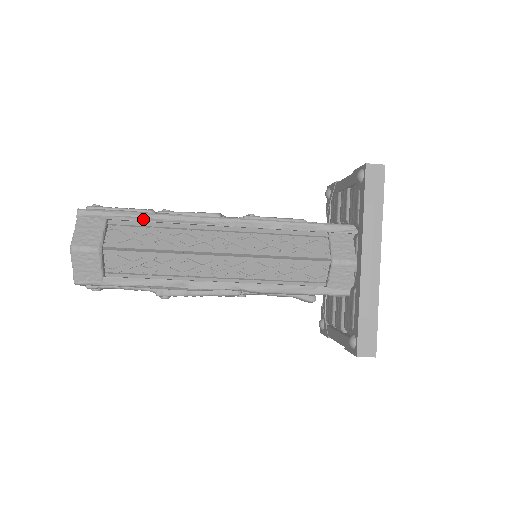
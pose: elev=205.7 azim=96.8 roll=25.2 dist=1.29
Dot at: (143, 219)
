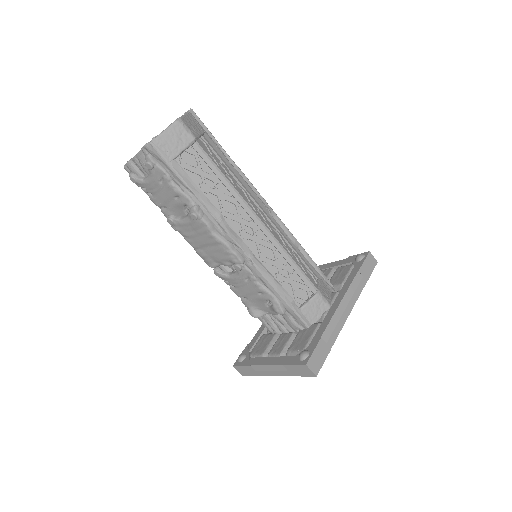
Dot at: (226, 156)
